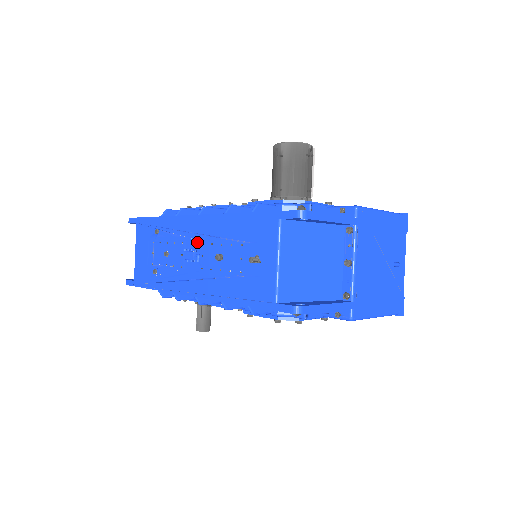
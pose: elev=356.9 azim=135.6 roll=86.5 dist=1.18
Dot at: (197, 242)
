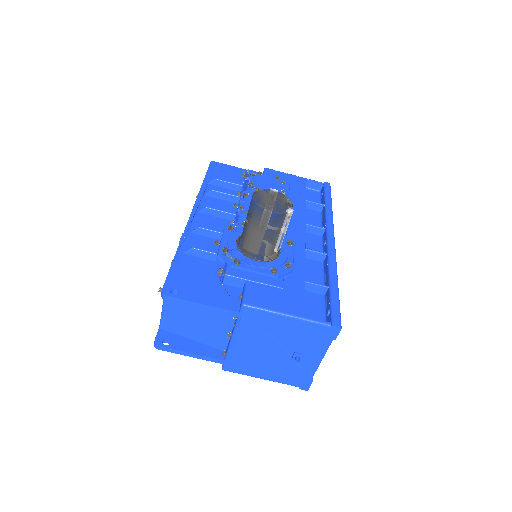
Dot at: occluded
